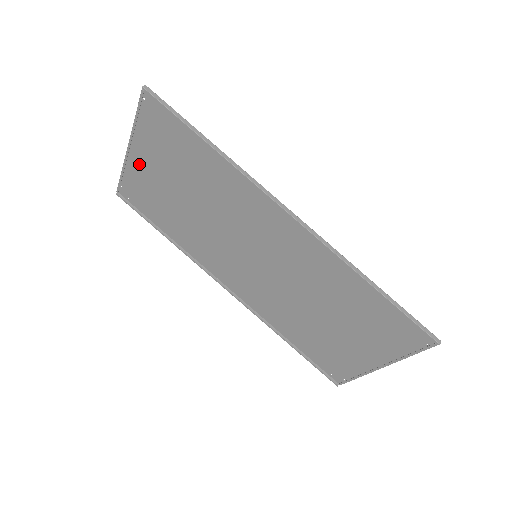
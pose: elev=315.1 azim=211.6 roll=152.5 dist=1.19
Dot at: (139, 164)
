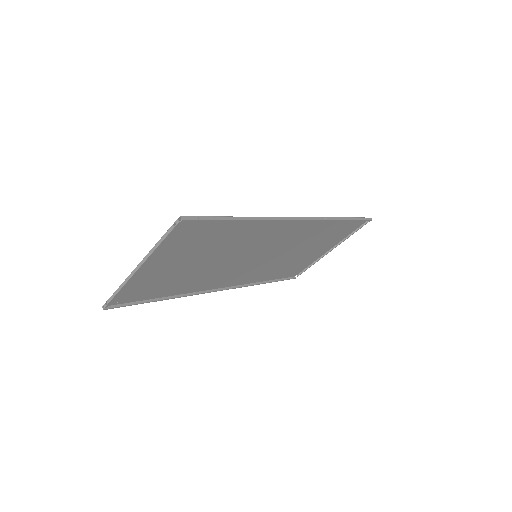
Dot at: (145, 272)
